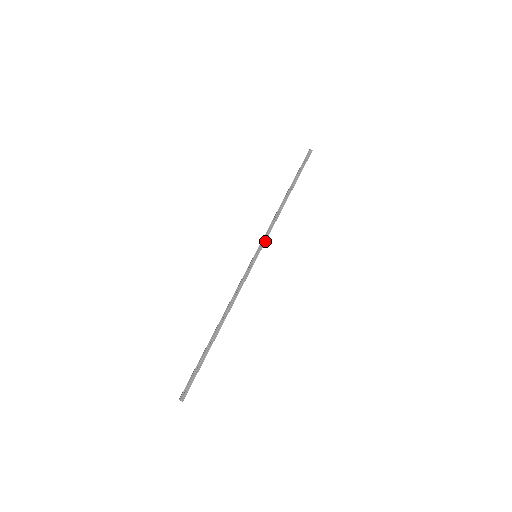
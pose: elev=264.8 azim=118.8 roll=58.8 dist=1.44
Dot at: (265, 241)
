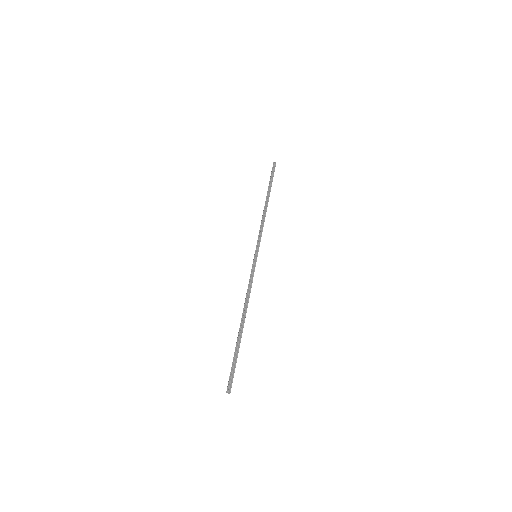
Dot at: occluded
